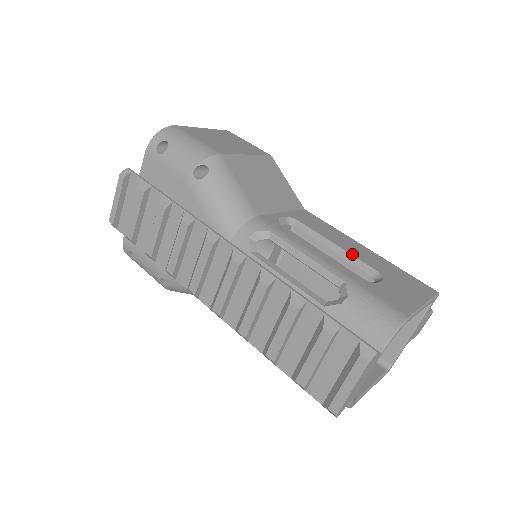
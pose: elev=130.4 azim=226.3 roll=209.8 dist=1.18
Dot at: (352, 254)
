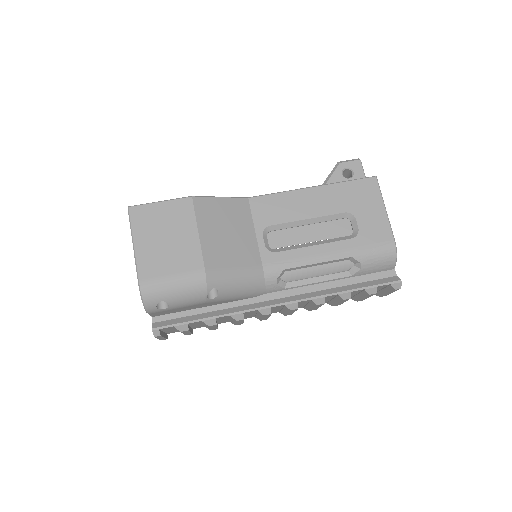
Dot at: (322, 215)
